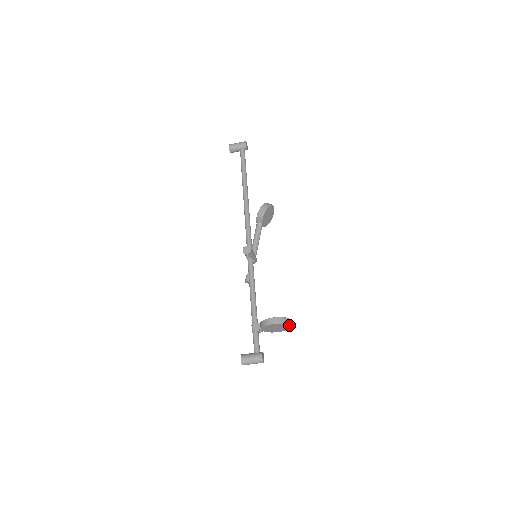
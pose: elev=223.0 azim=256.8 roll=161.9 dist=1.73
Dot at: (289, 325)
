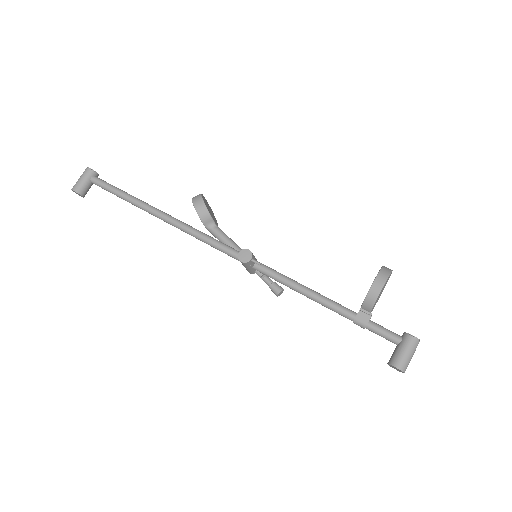
Dot at: (391, 273)
